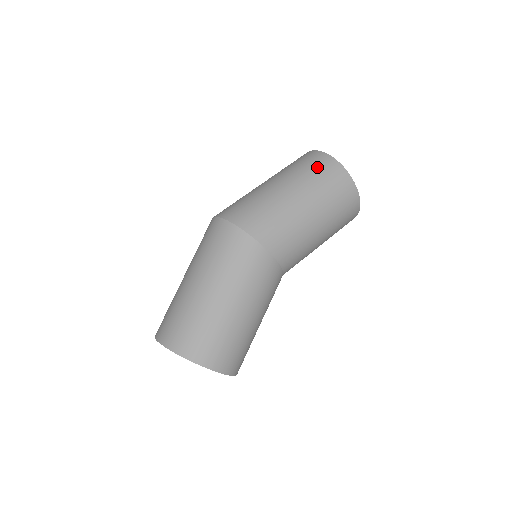
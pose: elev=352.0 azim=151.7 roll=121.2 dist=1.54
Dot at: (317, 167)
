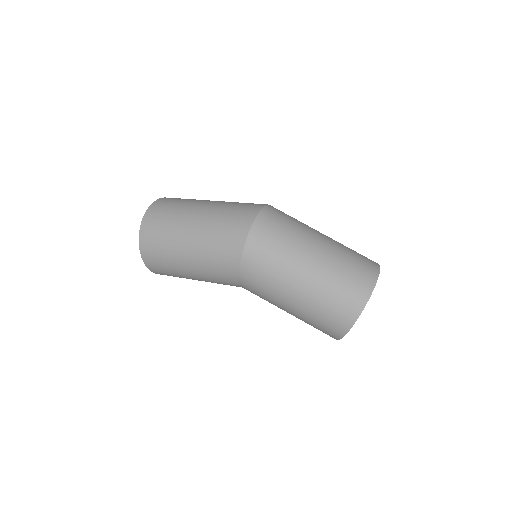
Dot at: (347, 291)
